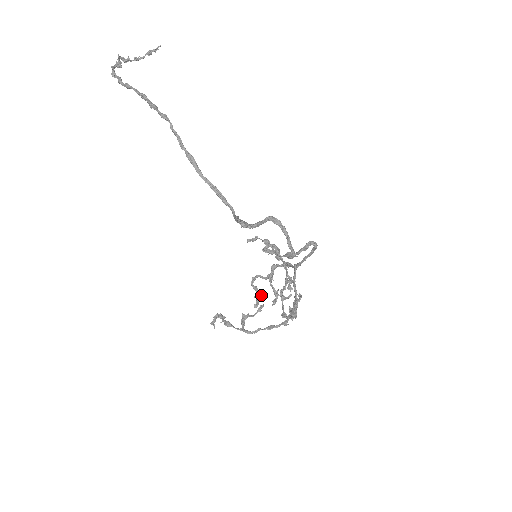
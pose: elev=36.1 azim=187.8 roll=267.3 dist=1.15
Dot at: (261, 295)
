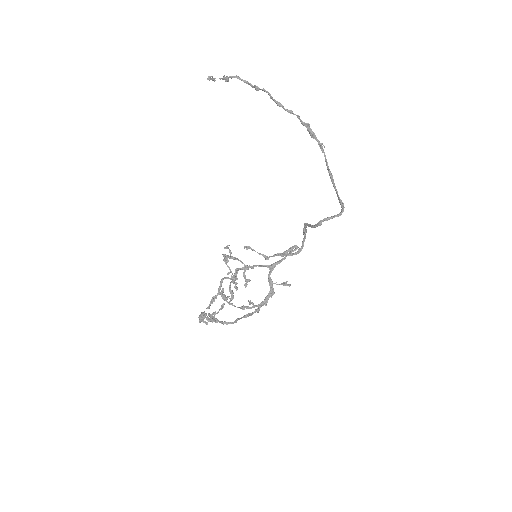
Dot at: occluded
